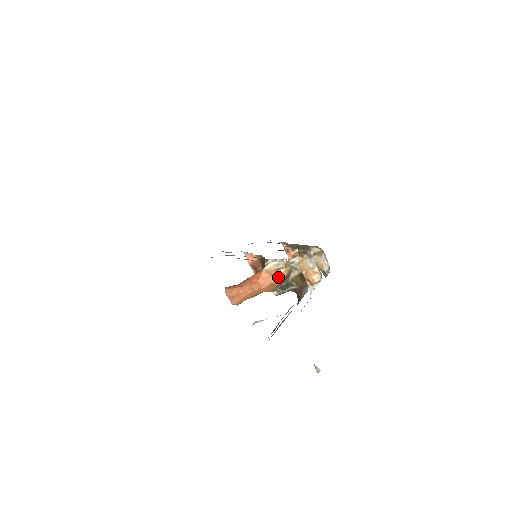
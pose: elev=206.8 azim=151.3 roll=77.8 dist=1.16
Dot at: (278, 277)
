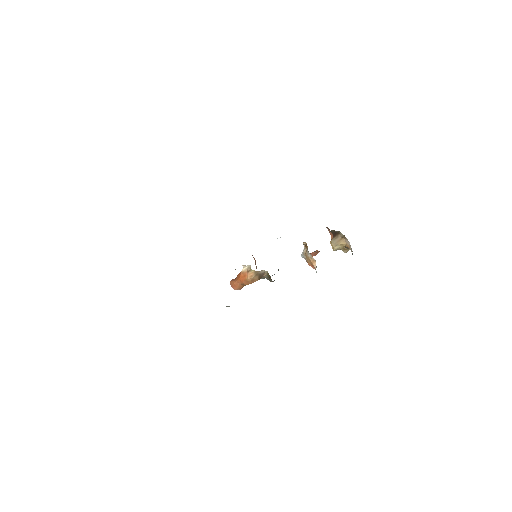
Dot at: (248, 277)
